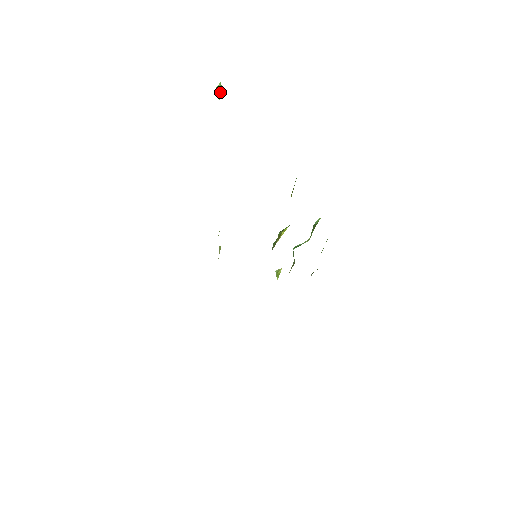
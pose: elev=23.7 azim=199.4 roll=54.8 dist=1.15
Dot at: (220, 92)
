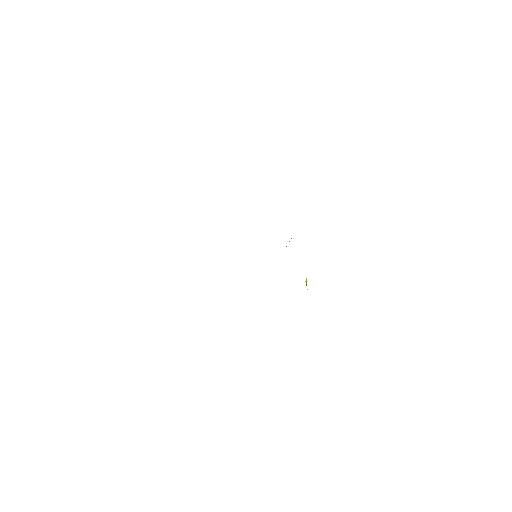
Dot at: occluded
